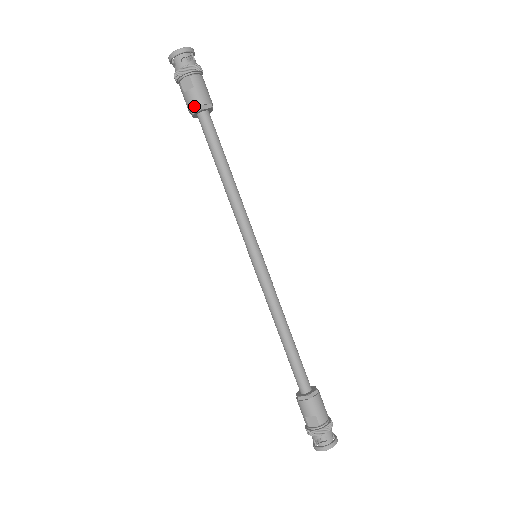
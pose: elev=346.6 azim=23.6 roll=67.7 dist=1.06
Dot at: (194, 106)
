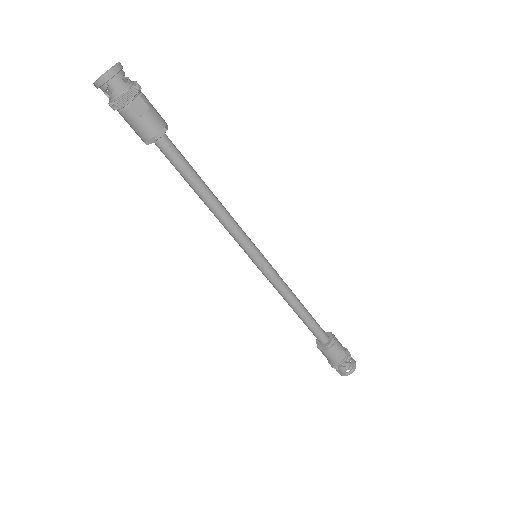
Dot at: (158, 129)
